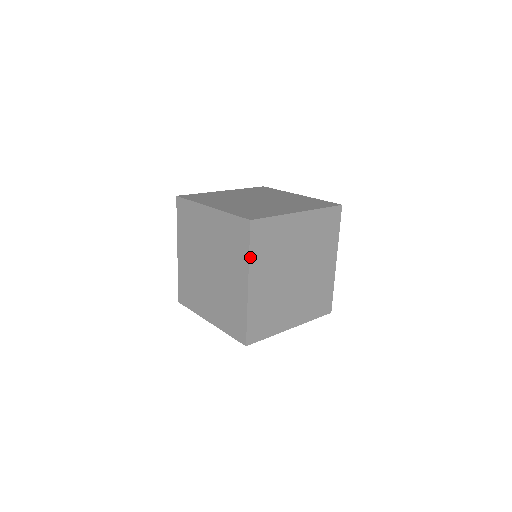
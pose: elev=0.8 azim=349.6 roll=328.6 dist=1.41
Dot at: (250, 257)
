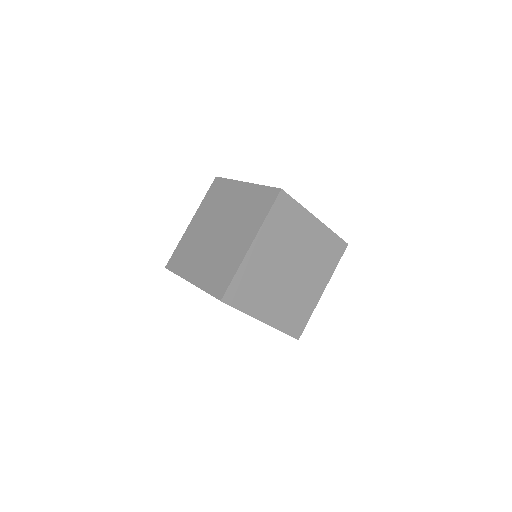
Dot at: (266, 220)
